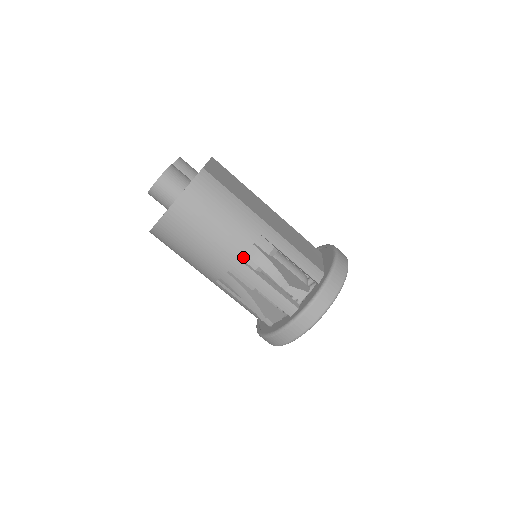
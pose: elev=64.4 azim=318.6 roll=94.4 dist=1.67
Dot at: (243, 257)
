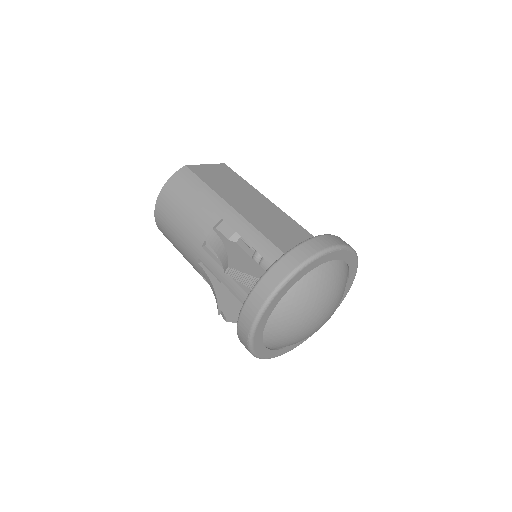
Dot at: (207, 244)
